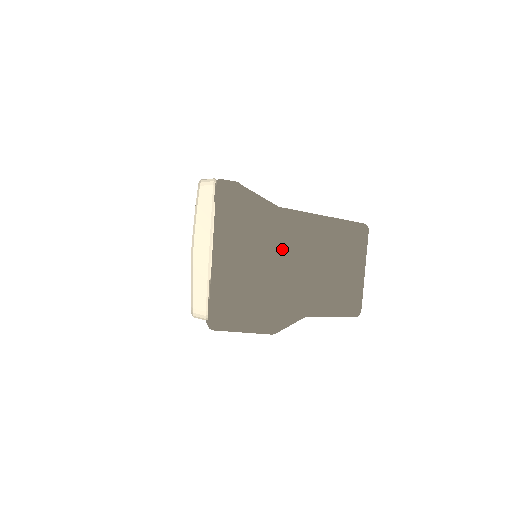
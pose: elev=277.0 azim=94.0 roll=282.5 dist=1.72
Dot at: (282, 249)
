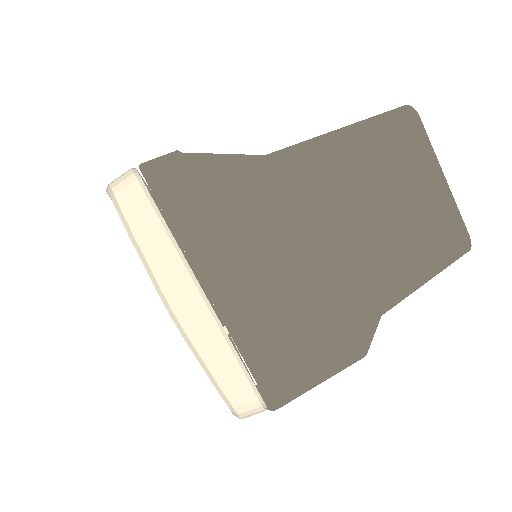
Dot at: (313, 219)
